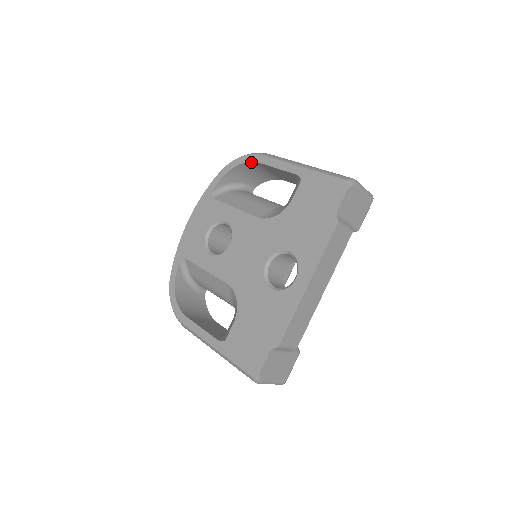
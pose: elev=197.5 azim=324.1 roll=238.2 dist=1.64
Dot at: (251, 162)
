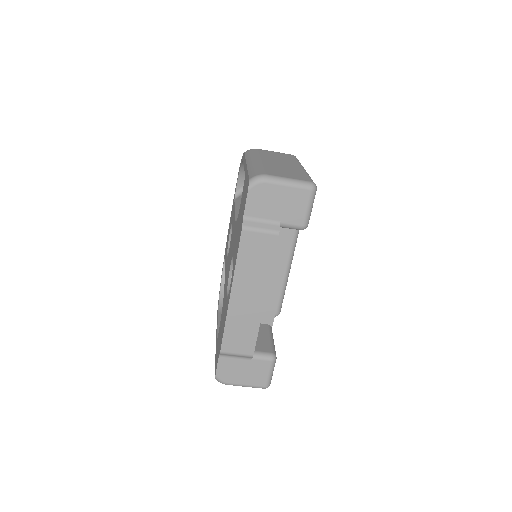
Dot at: occluded
